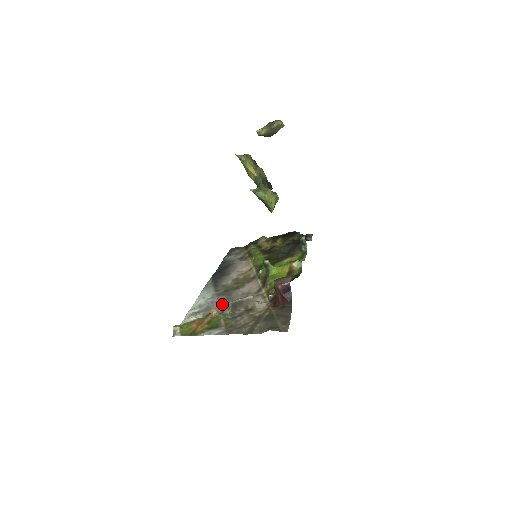
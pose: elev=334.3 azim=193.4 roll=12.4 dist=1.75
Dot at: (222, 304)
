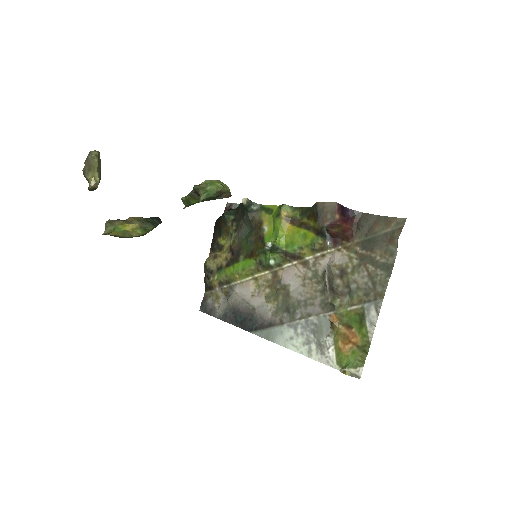
Dot at: (314, 312)
